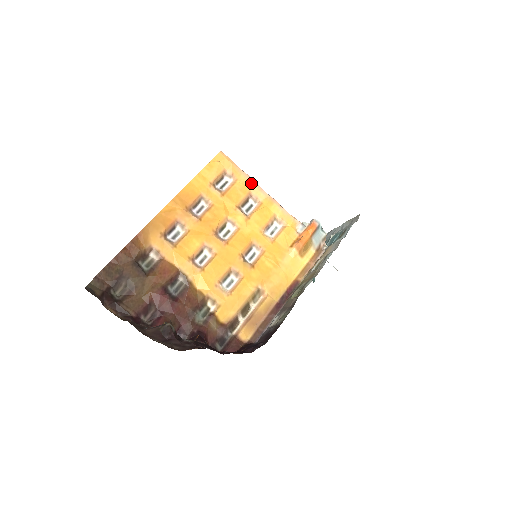
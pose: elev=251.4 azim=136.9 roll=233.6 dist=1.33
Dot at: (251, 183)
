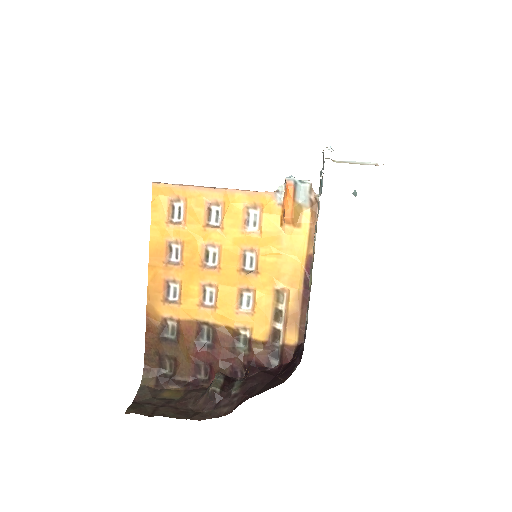
Dot at: (200, 191)
